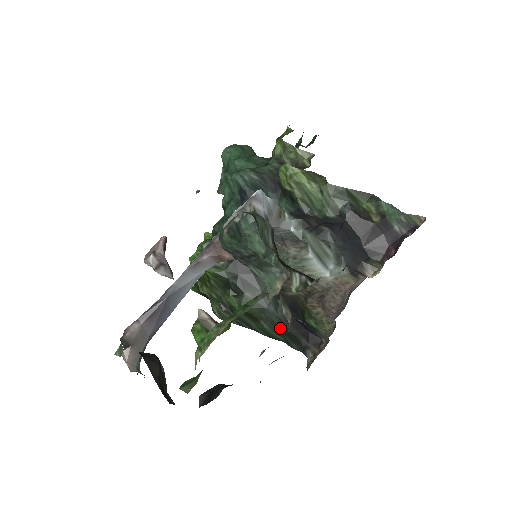
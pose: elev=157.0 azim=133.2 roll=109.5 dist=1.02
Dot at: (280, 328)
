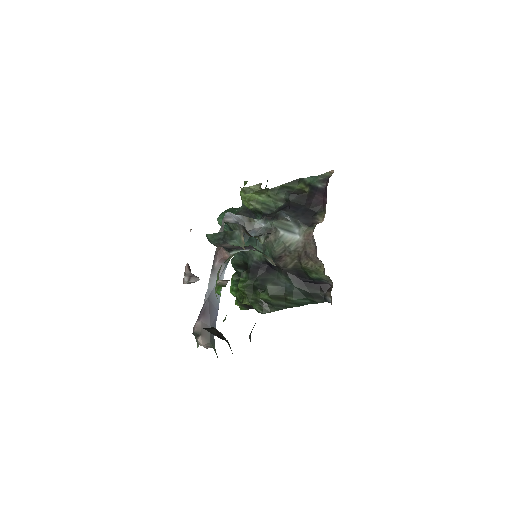
Dot at: (301, 294)
